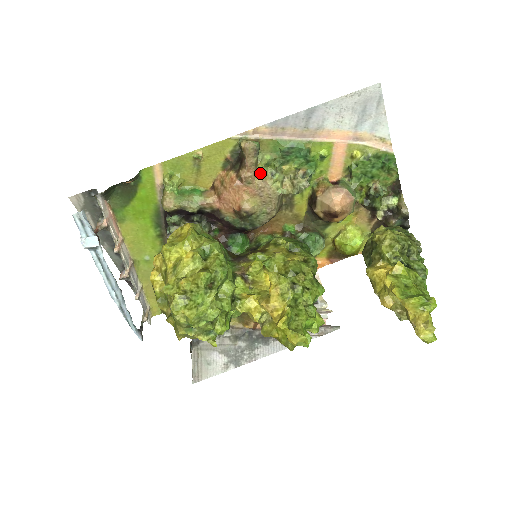
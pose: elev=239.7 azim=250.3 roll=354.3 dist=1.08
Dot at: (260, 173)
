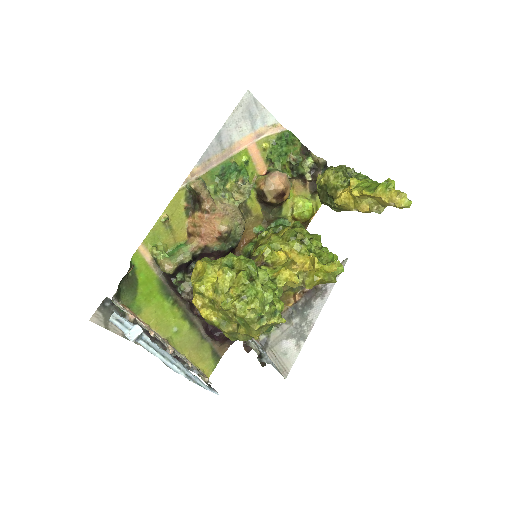
Dot at: (215, 200)
